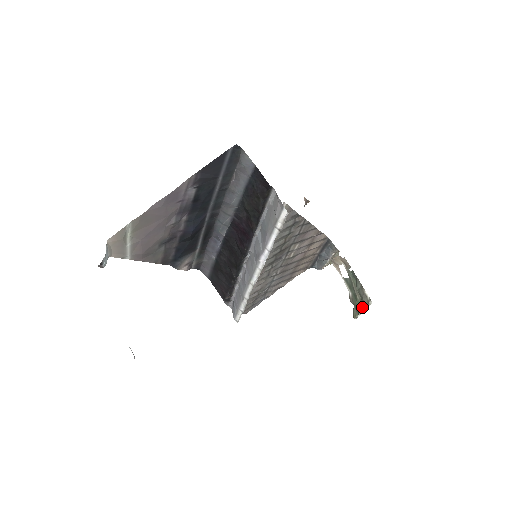
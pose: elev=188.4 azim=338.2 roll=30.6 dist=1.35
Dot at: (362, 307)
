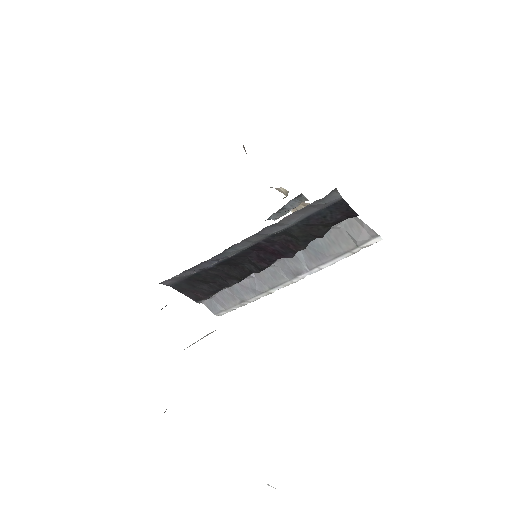
Dot at: occluded
